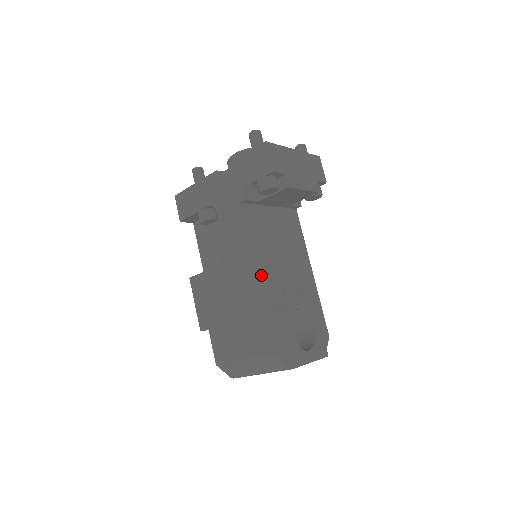
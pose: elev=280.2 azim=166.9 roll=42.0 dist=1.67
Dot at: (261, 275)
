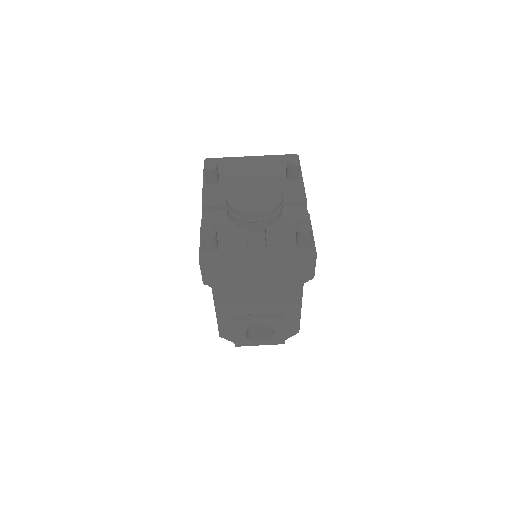
Dot at: (220, 300)
